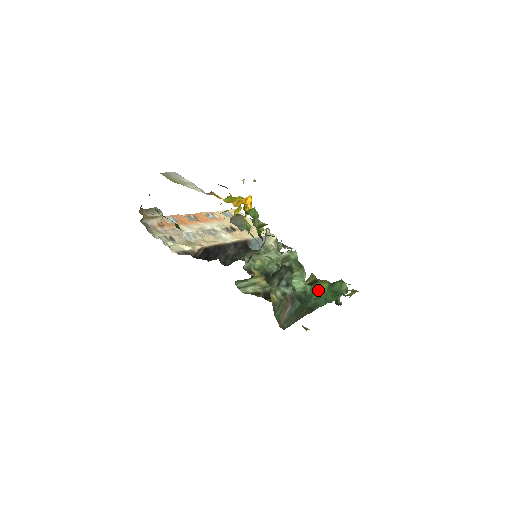
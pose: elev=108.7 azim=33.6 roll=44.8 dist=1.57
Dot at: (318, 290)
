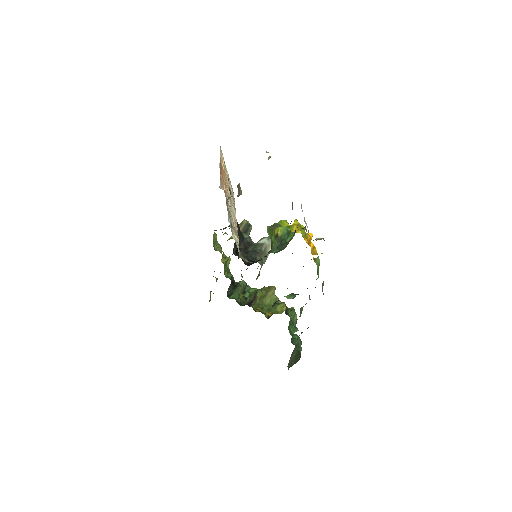
Dot at: occluded
